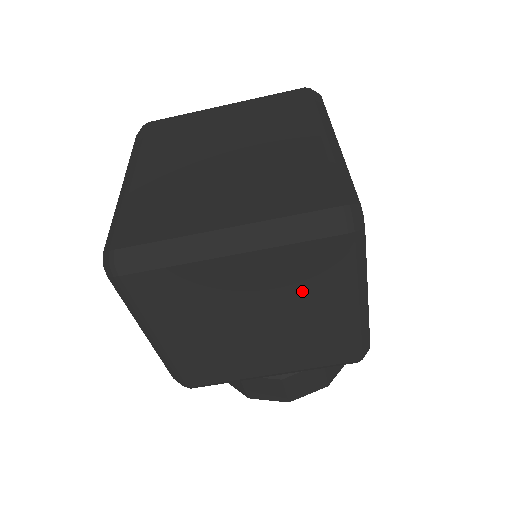
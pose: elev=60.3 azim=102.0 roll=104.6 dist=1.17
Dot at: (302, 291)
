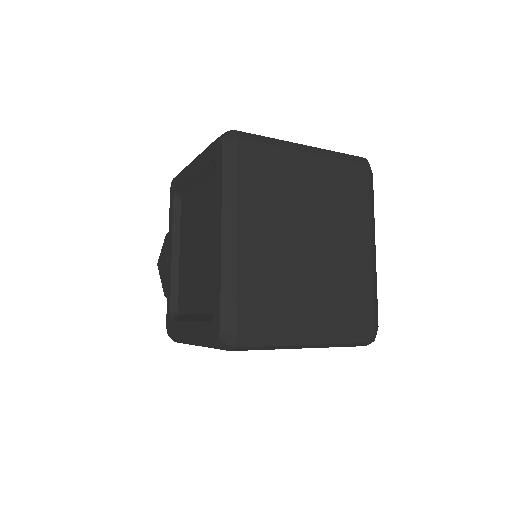
Dot at: occluded
